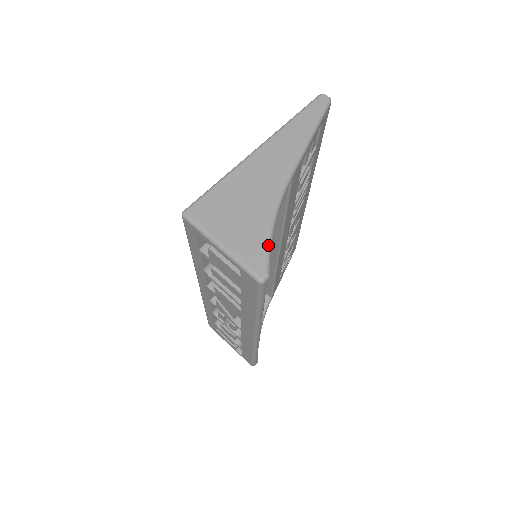
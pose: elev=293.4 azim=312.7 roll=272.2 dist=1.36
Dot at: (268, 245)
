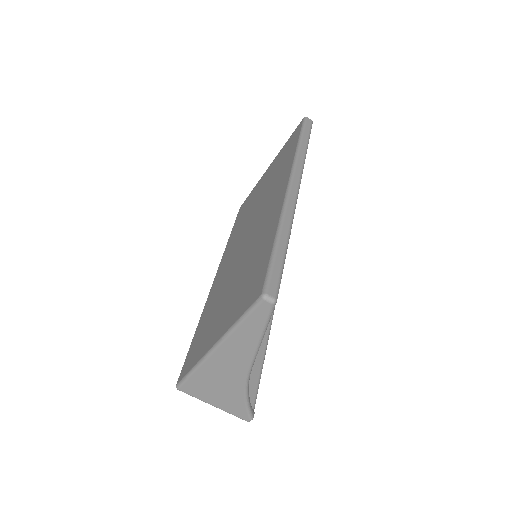
Dot at: (246, 408)
